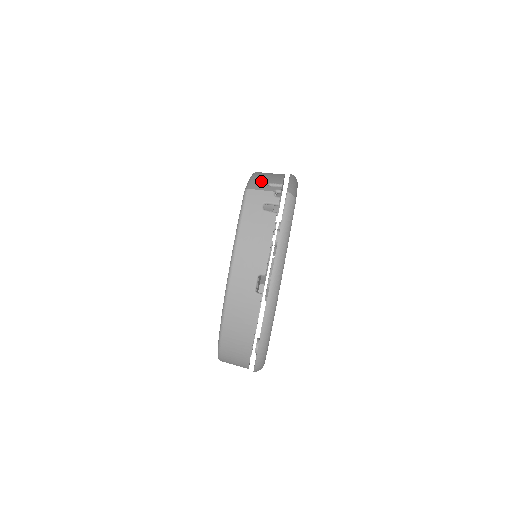
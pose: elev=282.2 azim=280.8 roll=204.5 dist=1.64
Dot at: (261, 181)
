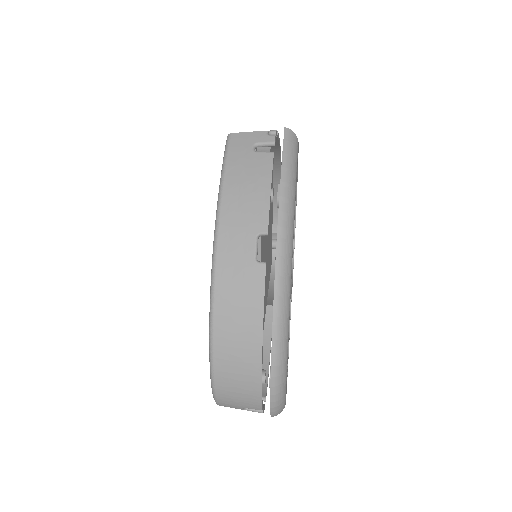
Dot at: occluded
